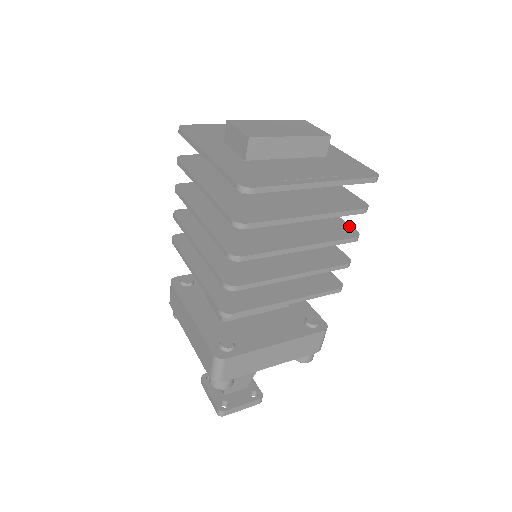
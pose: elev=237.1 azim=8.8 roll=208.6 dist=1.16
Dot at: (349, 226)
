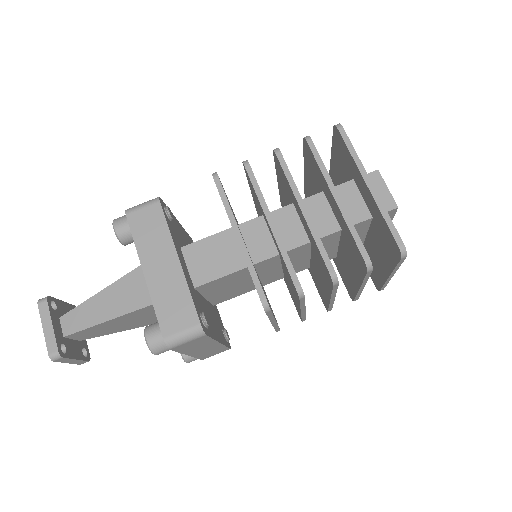
Dot at: occluded
